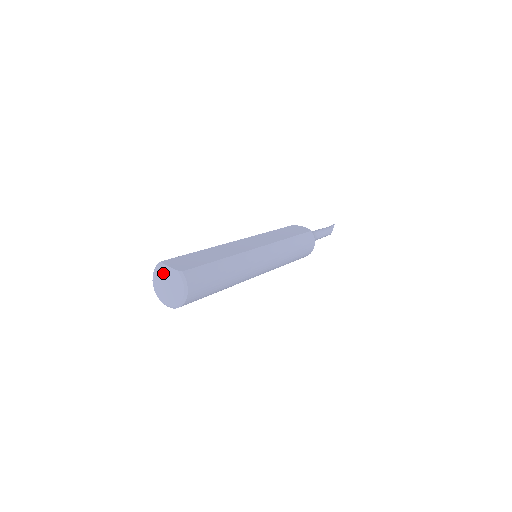
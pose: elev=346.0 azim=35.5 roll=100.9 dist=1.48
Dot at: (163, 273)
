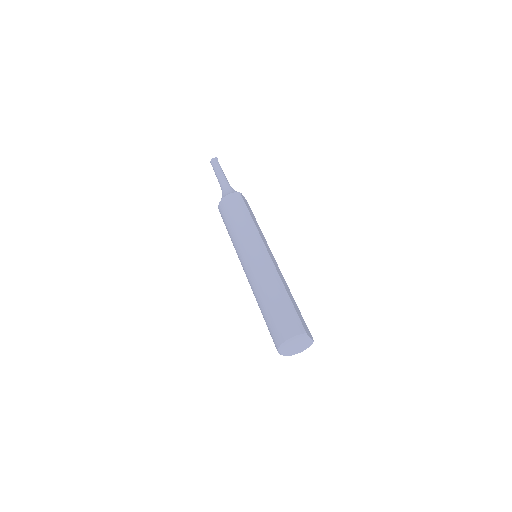
Dot at: (302, 341)
